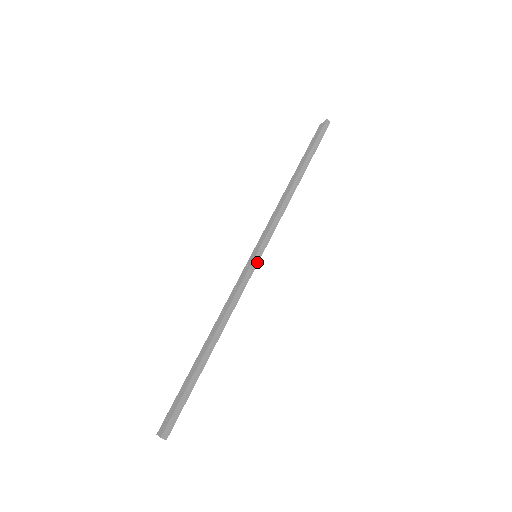
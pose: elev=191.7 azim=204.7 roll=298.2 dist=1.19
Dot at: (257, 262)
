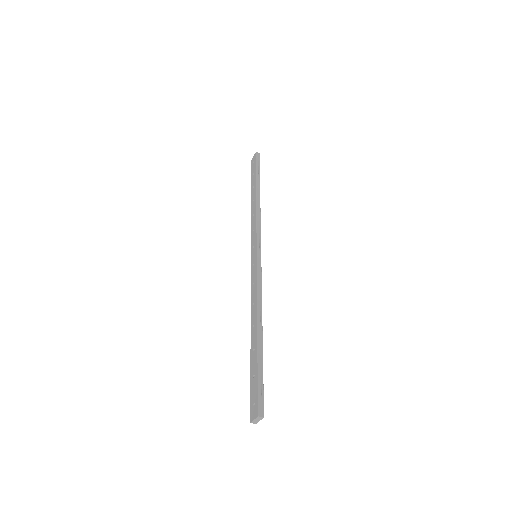
Dot at: (260, 258)
